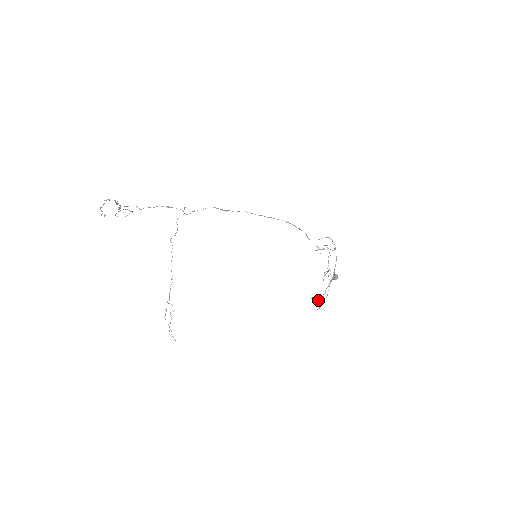
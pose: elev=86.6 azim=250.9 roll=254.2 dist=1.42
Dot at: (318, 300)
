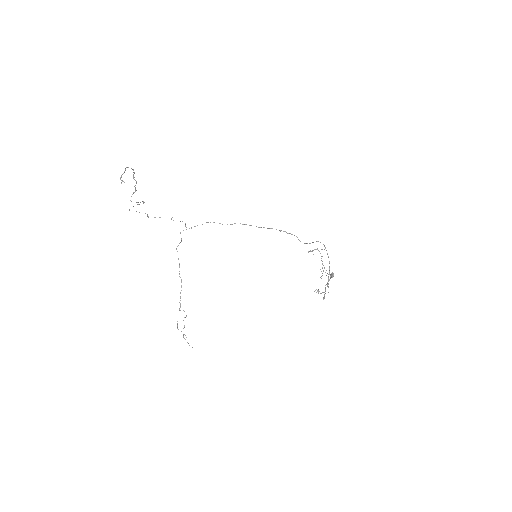
Dot at: (321, 293)
